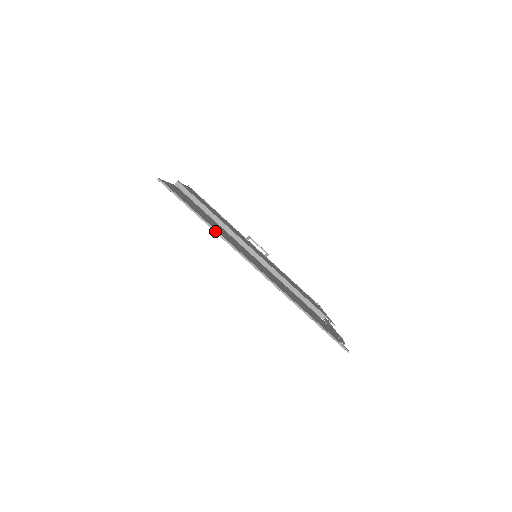
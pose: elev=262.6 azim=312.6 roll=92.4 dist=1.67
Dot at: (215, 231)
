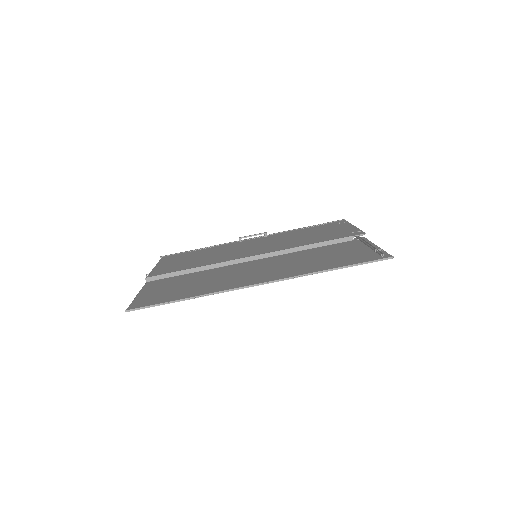
Dot at: (203, 296)
